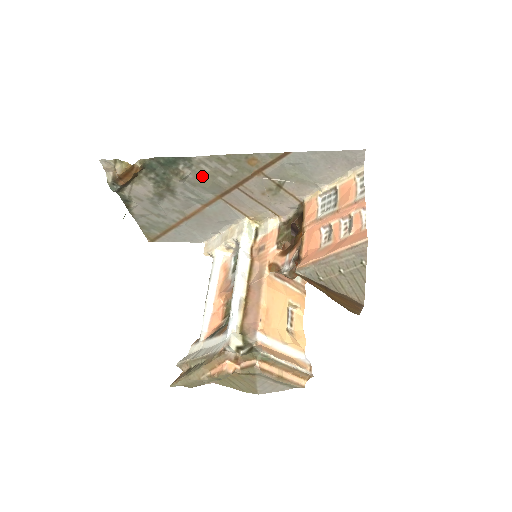
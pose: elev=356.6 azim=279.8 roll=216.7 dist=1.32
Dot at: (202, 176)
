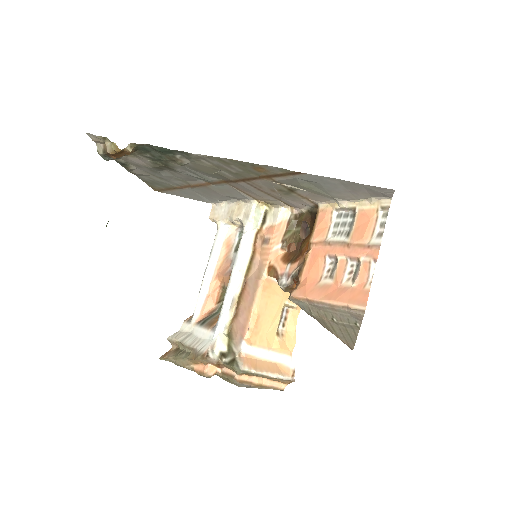
Dot at: (203, 166)
